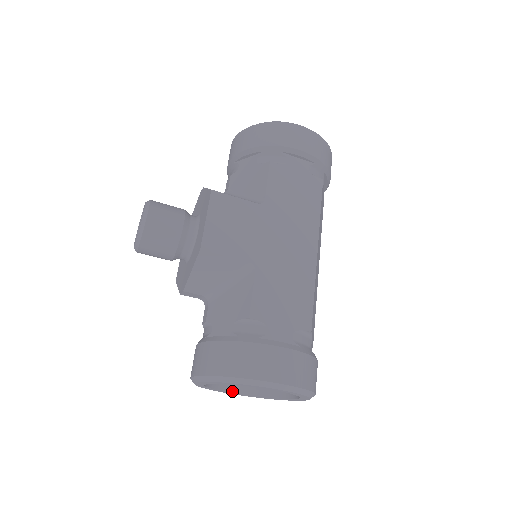
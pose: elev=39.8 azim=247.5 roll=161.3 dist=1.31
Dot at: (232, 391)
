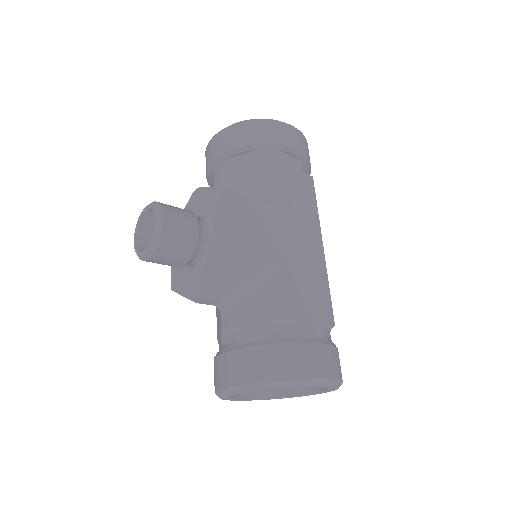
Dot at: (246, 397)
